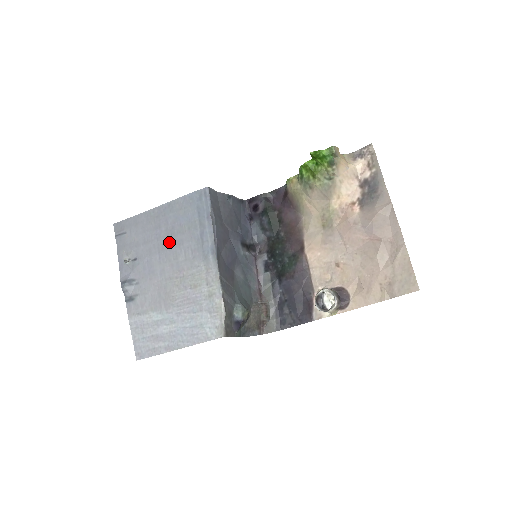
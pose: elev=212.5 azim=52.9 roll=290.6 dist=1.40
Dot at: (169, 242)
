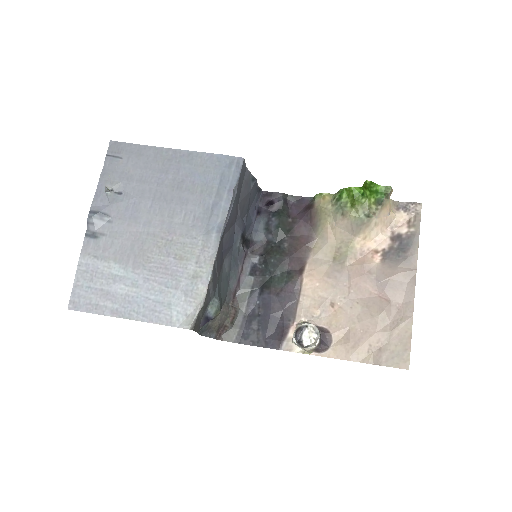
Dot at: (171, 194)
